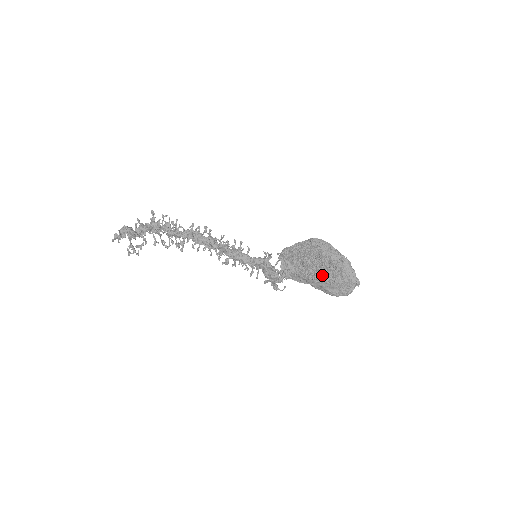
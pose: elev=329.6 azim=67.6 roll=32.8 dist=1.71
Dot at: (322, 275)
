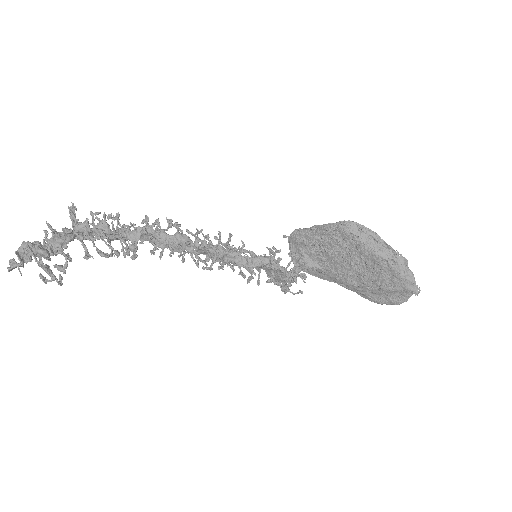
Dot at: (360, 277)
